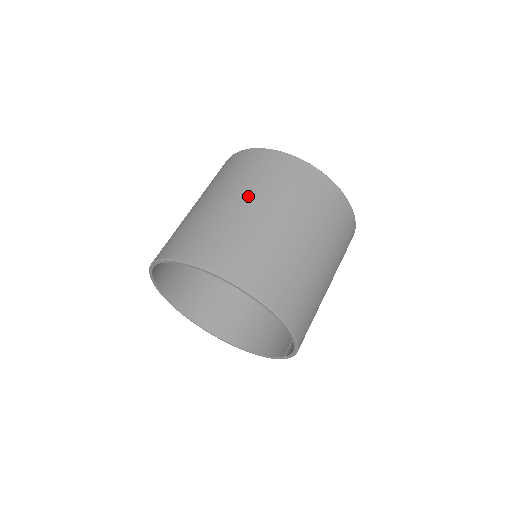
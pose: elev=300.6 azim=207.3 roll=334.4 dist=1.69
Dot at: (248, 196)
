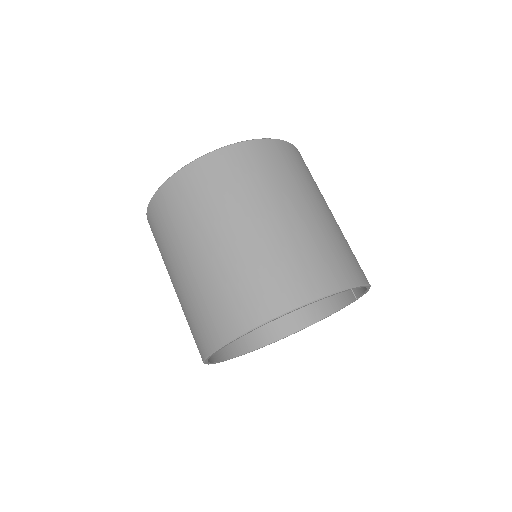
Dot at: (220, 227)
